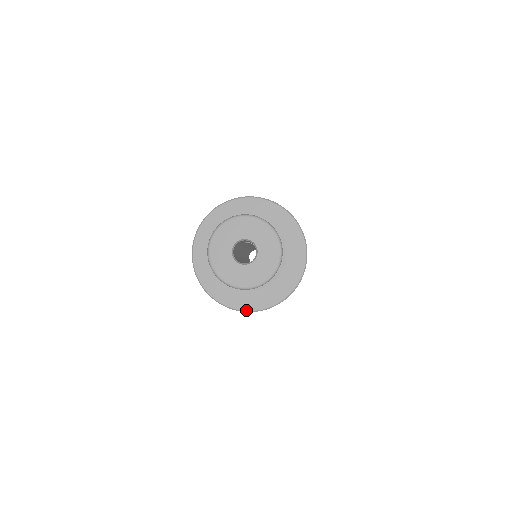
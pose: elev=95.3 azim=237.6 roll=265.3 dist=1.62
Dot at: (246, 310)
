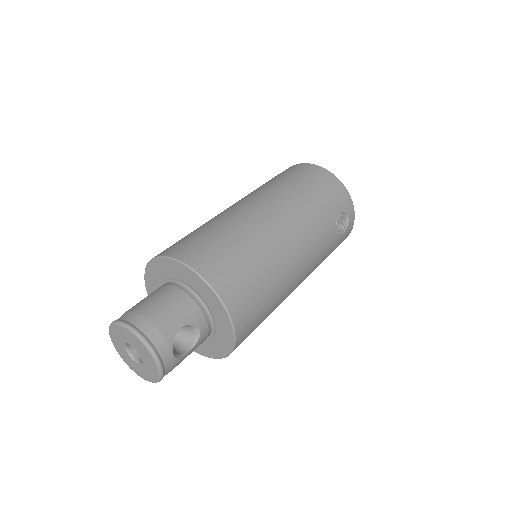
Dot at: occluded
